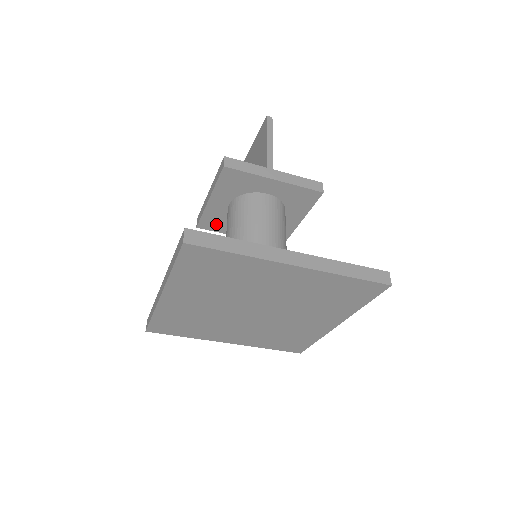
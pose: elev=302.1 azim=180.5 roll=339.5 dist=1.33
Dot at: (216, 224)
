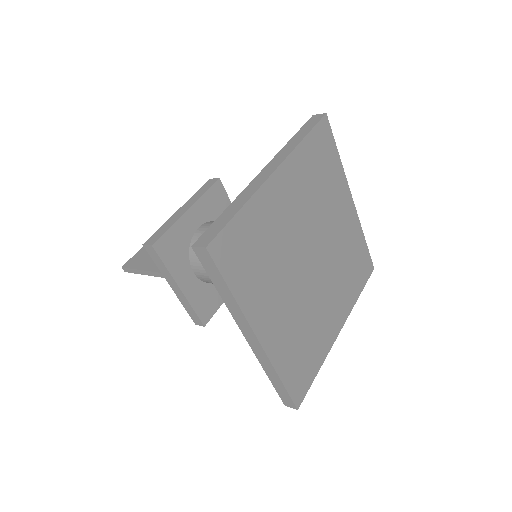
Dot at: (172, 251)
